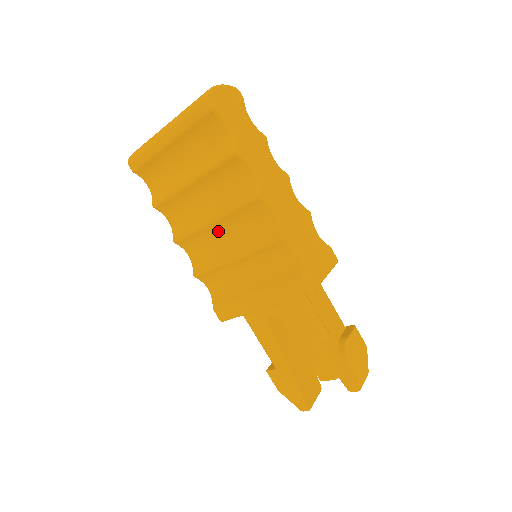
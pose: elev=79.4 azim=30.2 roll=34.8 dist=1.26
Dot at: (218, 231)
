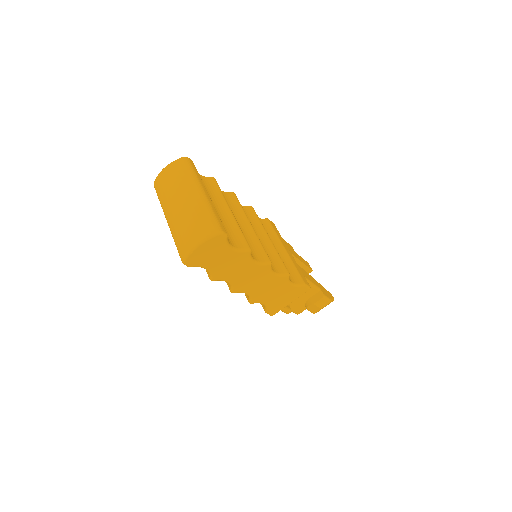
Dot at: occluded
